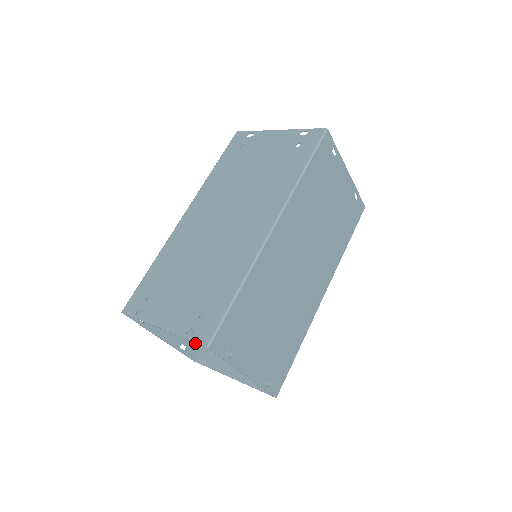
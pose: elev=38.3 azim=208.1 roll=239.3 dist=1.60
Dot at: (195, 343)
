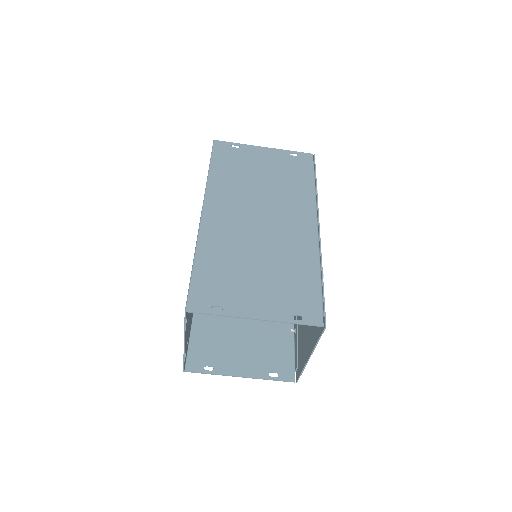
Dot at: (286, 366)
